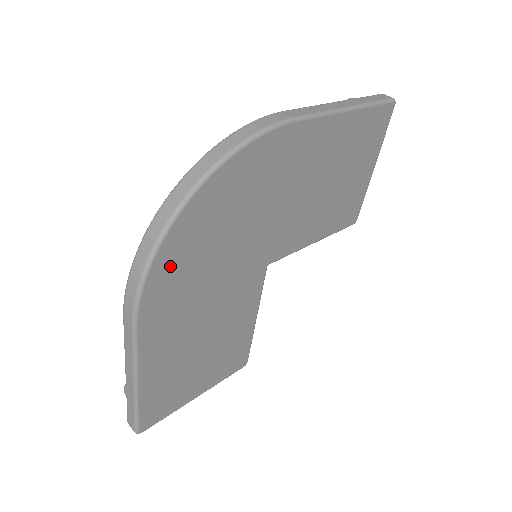
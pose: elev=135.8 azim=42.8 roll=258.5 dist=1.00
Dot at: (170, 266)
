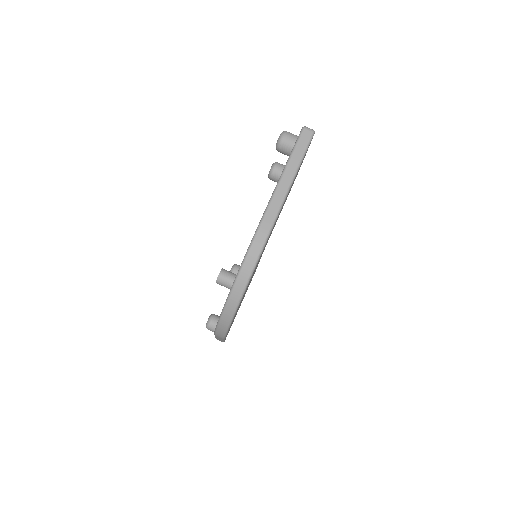
Dot at: occluded
